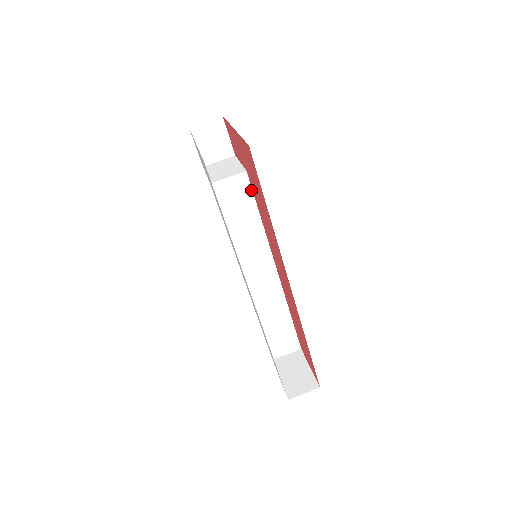
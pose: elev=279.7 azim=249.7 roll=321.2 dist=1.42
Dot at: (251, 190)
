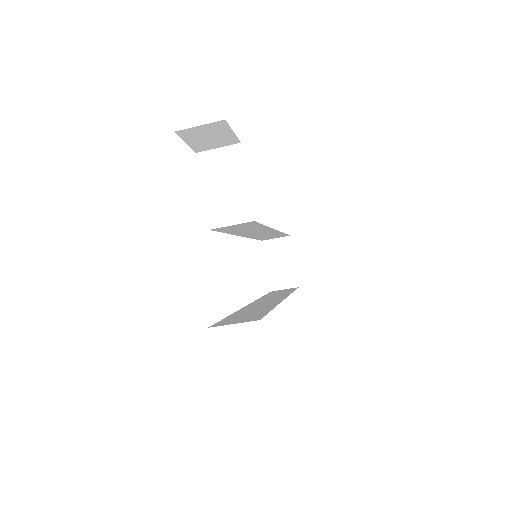
Dot at: (258, 223)
